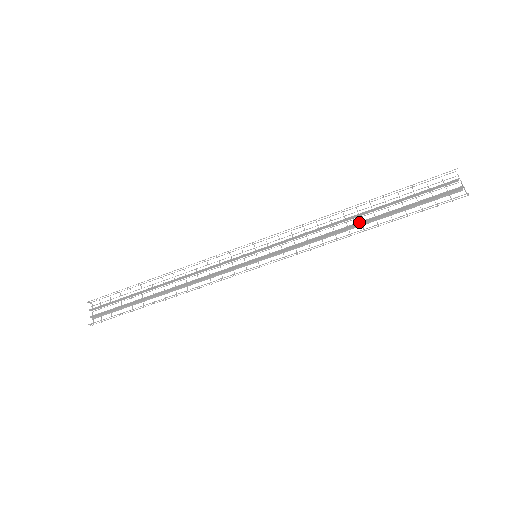
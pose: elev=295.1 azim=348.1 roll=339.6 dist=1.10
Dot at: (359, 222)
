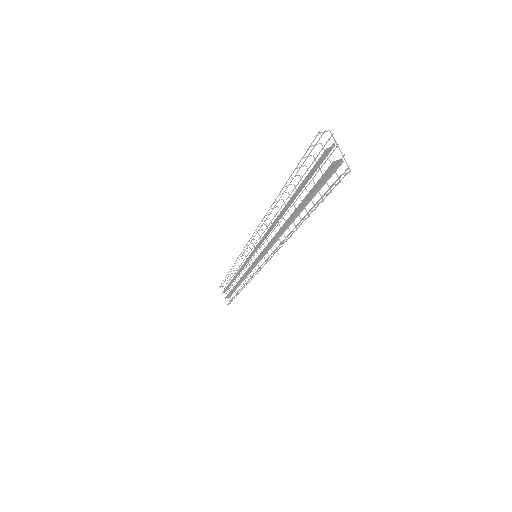
Dot at: (285, 222)
